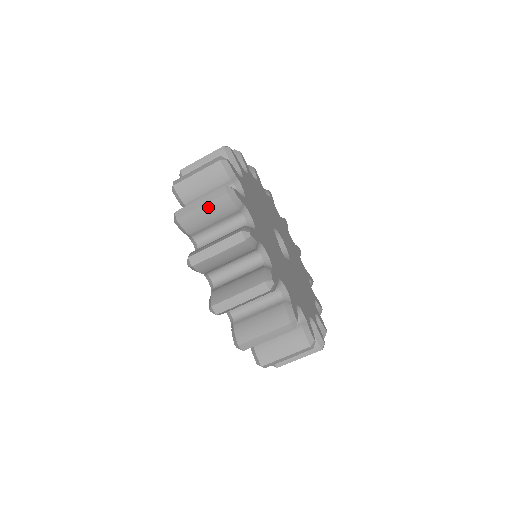
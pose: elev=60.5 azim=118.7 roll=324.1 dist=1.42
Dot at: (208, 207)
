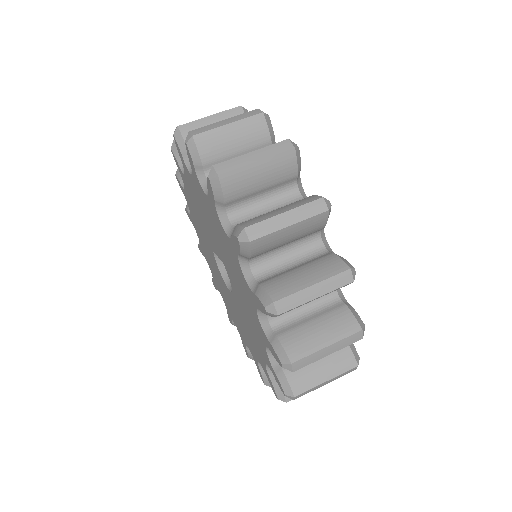
Dot at: (217, 117)
